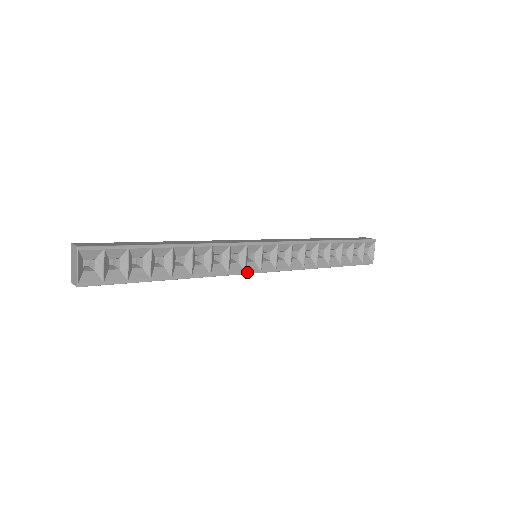
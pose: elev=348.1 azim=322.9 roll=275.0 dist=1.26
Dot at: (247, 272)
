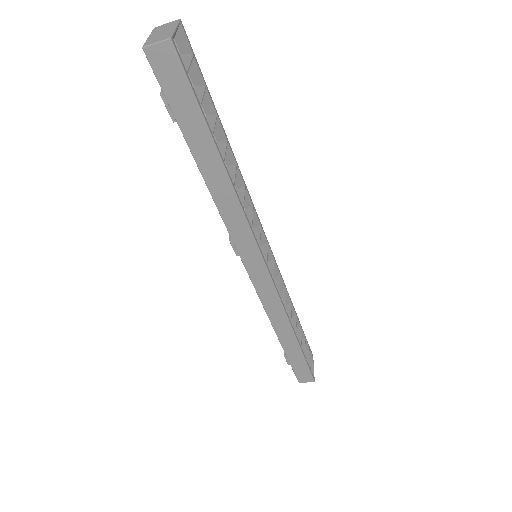
Dot at: (260, 251)
